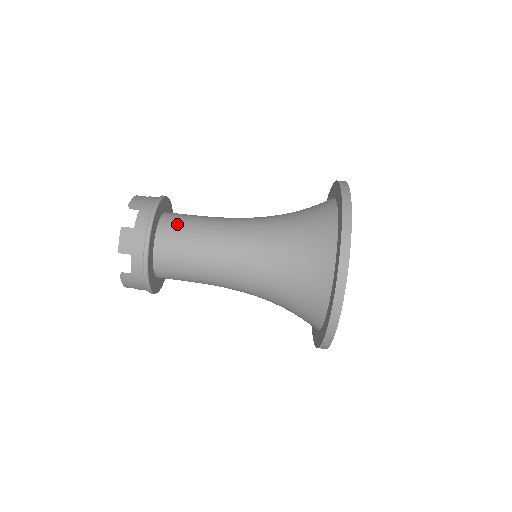
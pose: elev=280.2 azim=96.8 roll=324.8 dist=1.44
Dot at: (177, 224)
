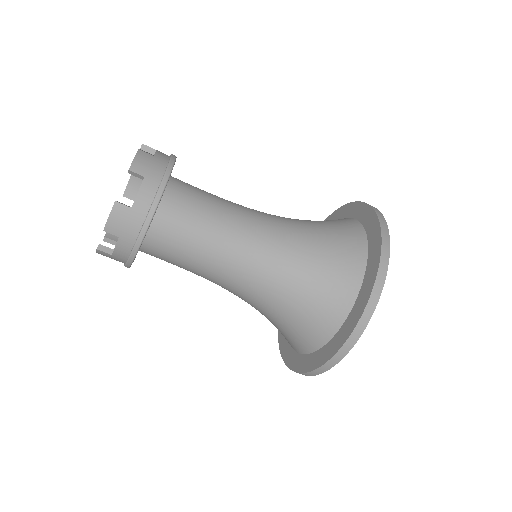
Dot at: (165, 247)
